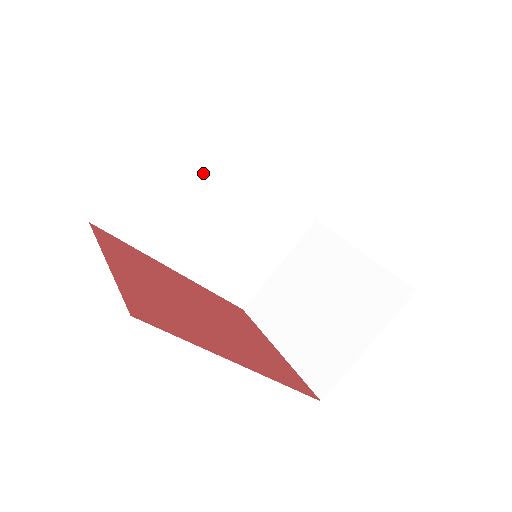
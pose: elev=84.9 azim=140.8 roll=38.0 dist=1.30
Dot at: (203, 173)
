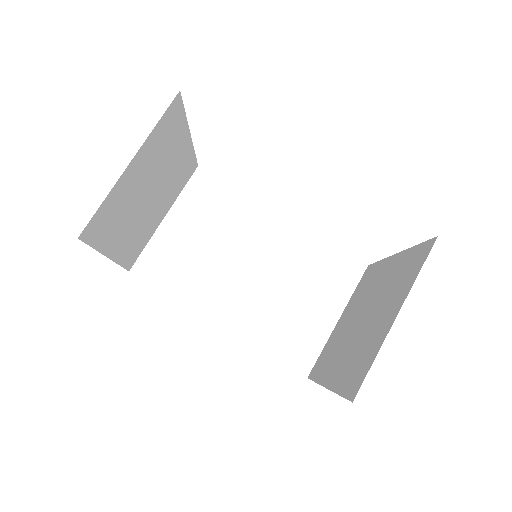
Dot at: (225, 224)
